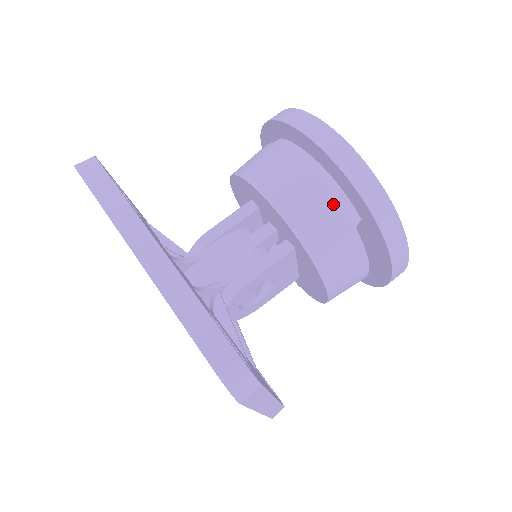
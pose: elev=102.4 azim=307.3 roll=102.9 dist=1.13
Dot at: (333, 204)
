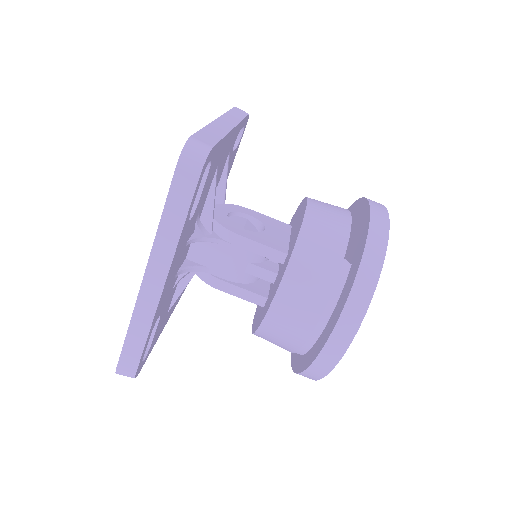
Dot at: (298, 343)
